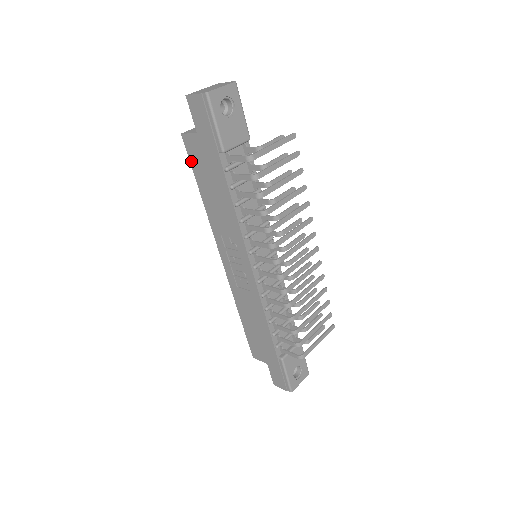
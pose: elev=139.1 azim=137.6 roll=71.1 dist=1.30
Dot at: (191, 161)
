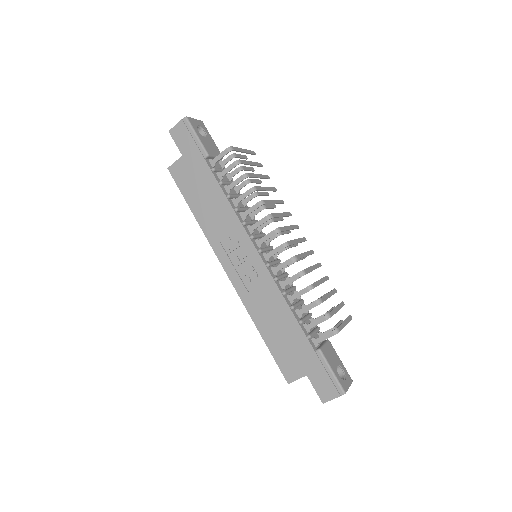
Dot at: (180, 187)
